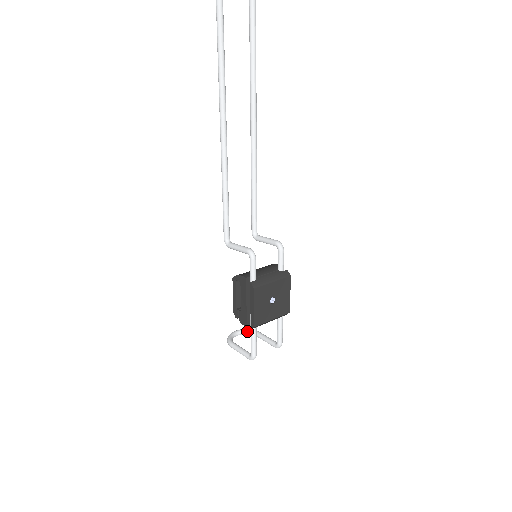
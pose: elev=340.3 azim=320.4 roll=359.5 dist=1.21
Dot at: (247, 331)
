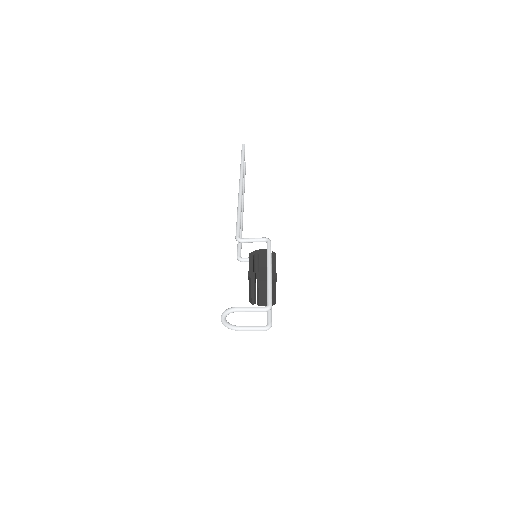
Dot at: occluded
